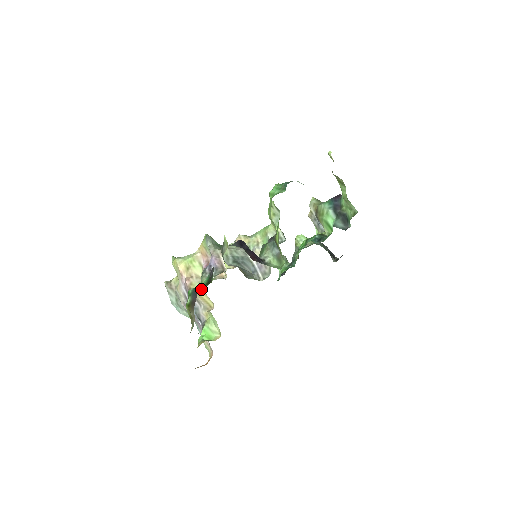
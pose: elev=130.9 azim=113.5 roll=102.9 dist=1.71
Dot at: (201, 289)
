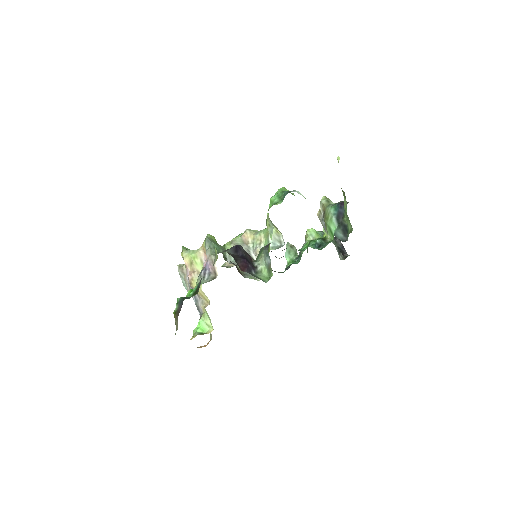
Dot at: occluded
